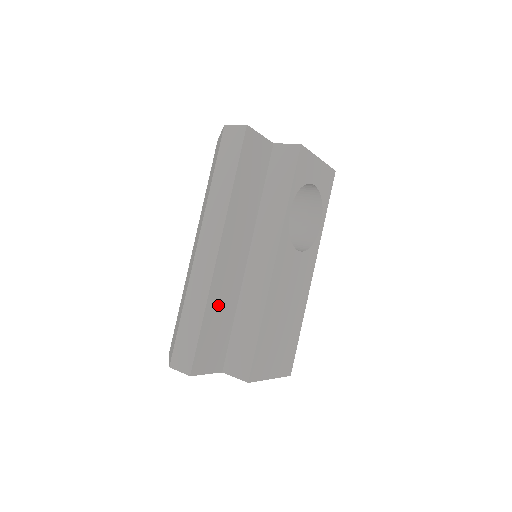
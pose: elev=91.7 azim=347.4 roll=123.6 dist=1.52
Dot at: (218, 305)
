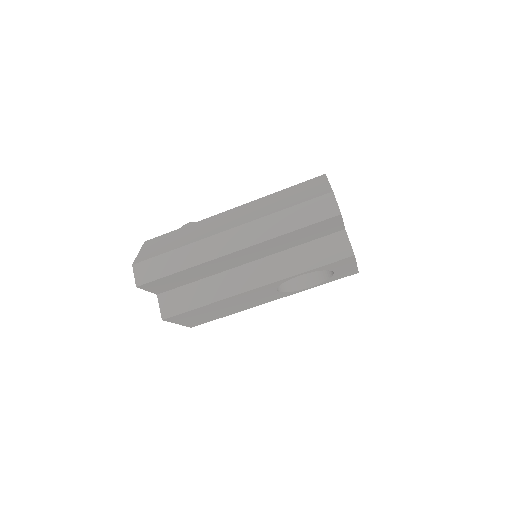
Dot at: (197, 271)
